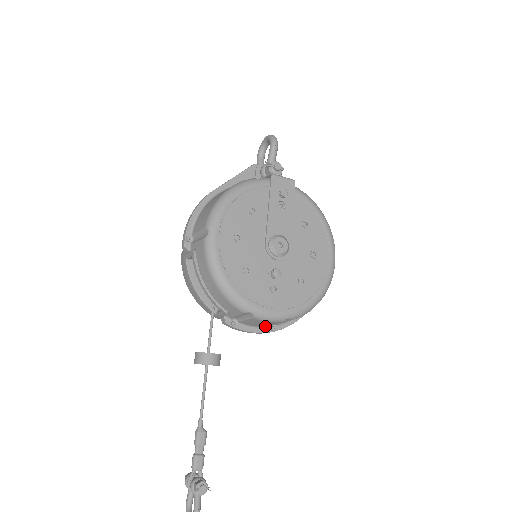
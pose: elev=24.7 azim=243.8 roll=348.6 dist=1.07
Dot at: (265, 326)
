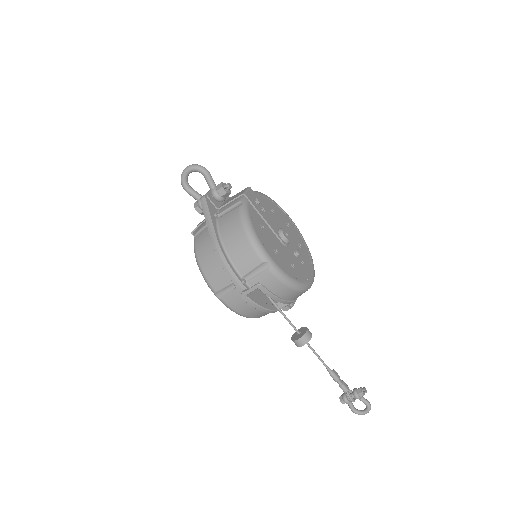
Dot at: occluded
